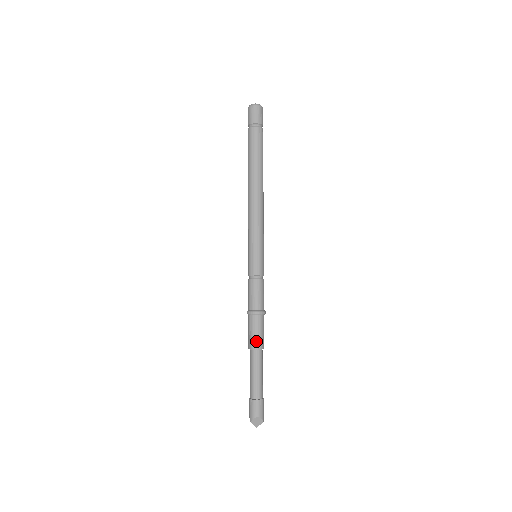
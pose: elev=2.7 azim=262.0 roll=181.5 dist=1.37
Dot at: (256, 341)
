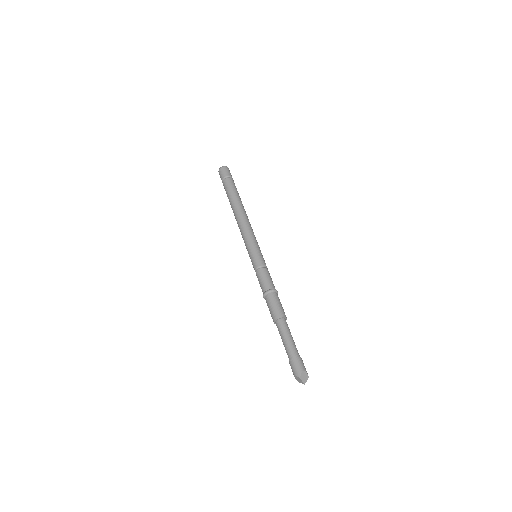
Dot at: (281, 311)
